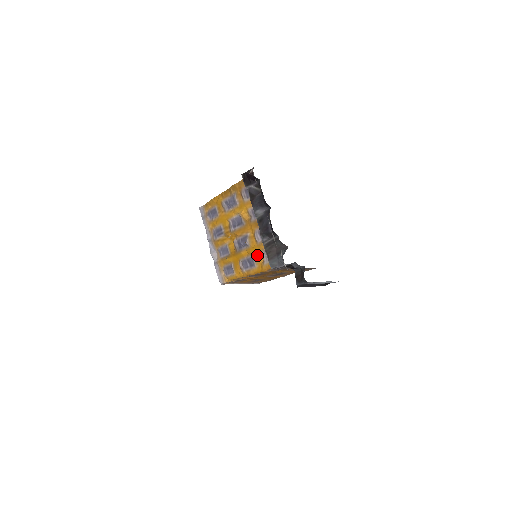
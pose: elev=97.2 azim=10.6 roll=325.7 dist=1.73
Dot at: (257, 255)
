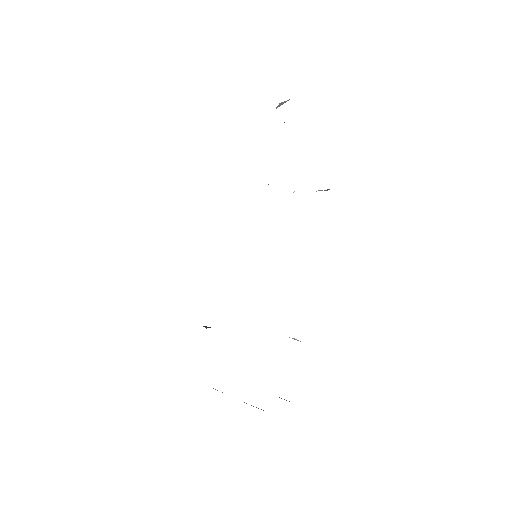
Dot at: occluded
